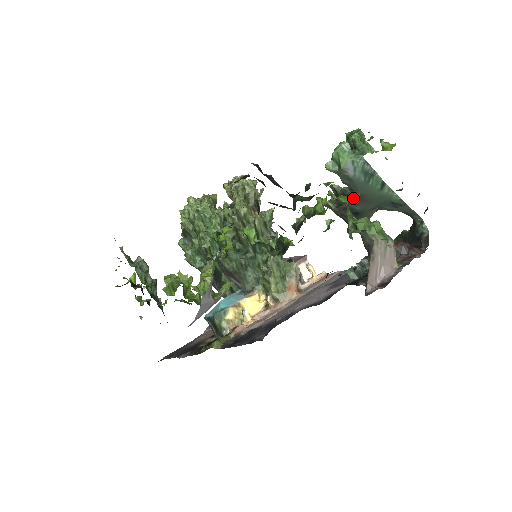
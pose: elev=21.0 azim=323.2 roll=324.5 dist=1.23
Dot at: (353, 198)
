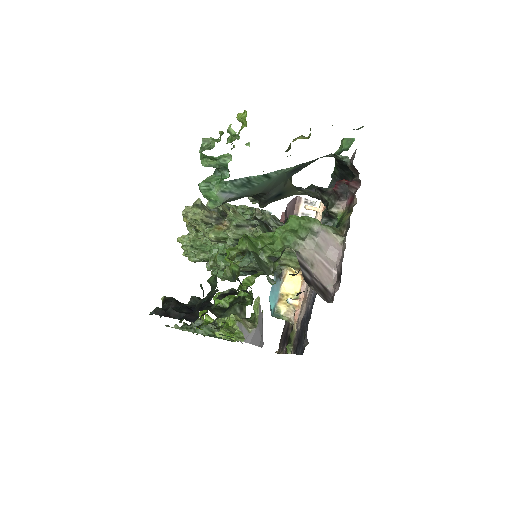
Dot at: (261, 194)
